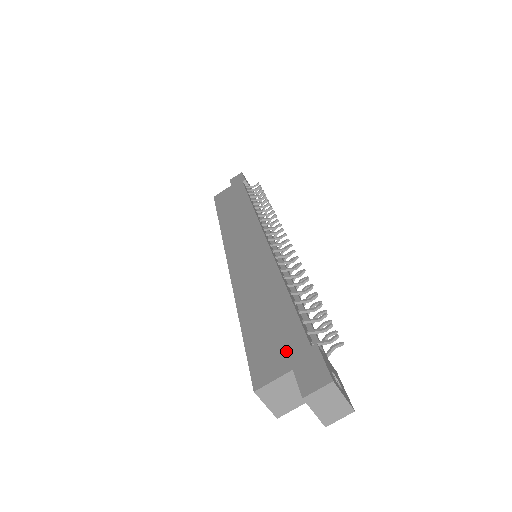
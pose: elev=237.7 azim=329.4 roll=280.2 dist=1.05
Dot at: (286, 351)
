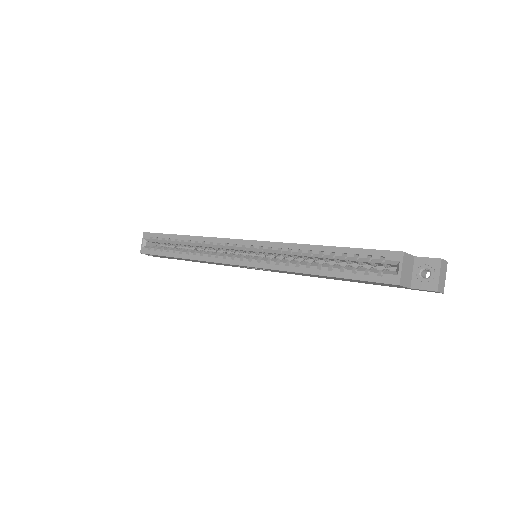
Dot at: occluded
